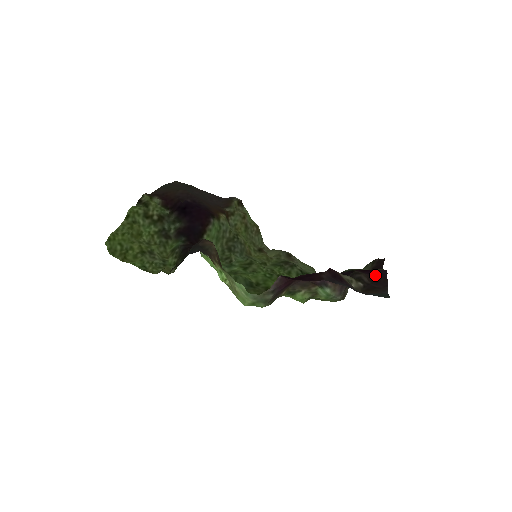
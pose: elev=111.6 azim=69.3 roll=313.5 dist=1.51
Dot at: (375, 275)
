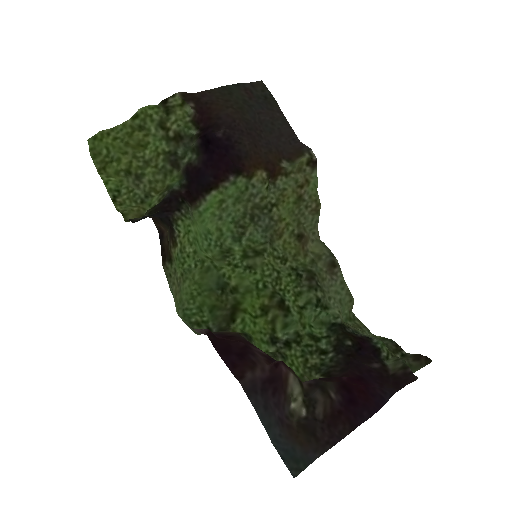
Dot at: (348, 408)
